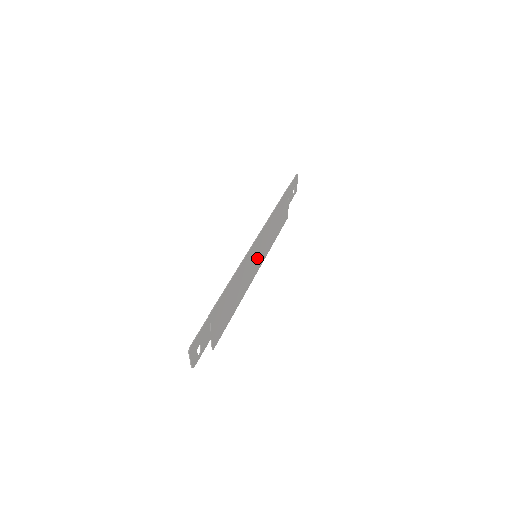
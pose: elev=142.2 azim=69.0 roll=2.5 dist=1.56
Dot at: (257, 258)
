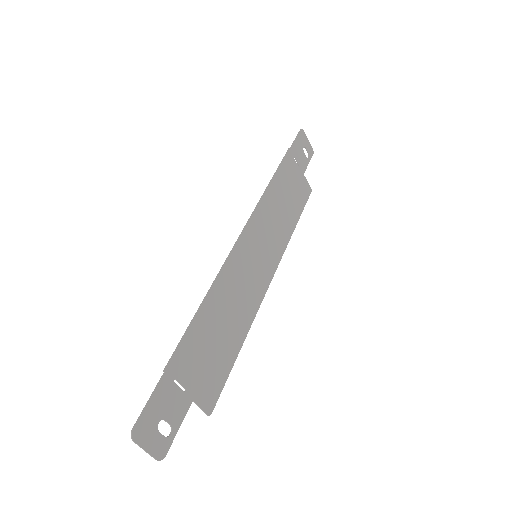
Dot at: (261, 258)
